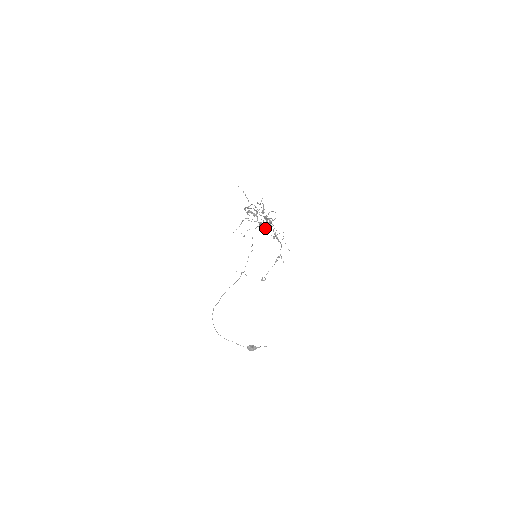
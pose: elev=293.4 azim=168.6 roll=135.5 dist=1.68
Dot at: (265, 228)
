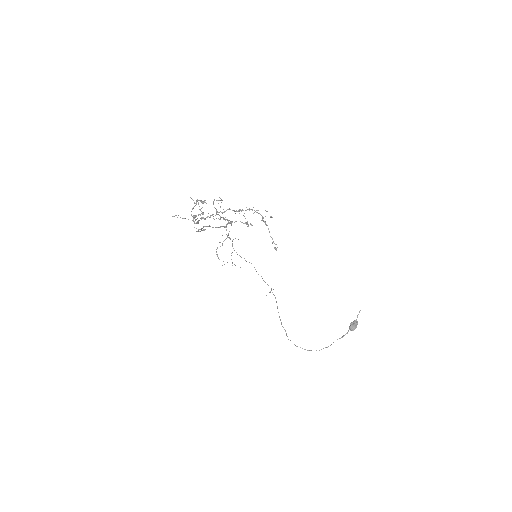
Dot at: occluded
